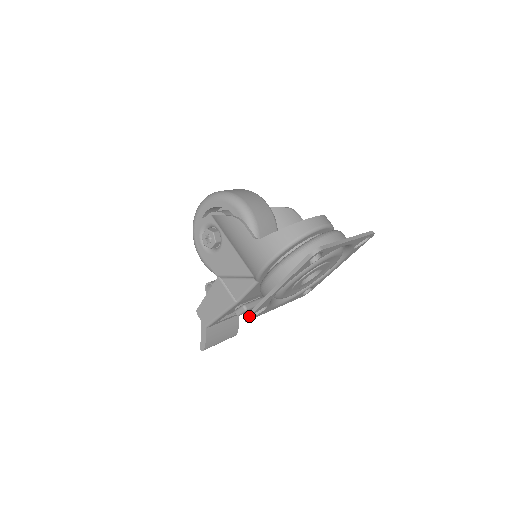
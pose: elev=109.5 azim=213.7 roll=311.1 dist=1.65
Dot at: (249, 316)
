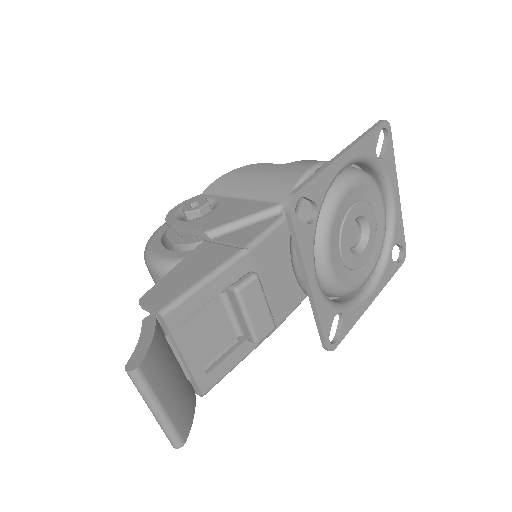
Dot at: (300, 188)
